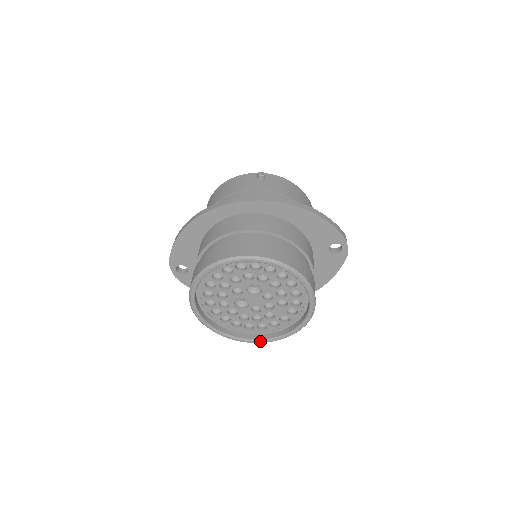
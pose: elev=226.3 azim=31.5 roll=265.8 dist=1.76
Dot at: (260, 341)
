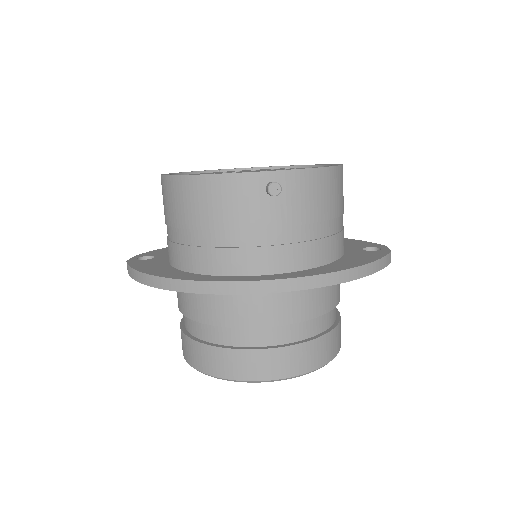
Dot at: occluded
